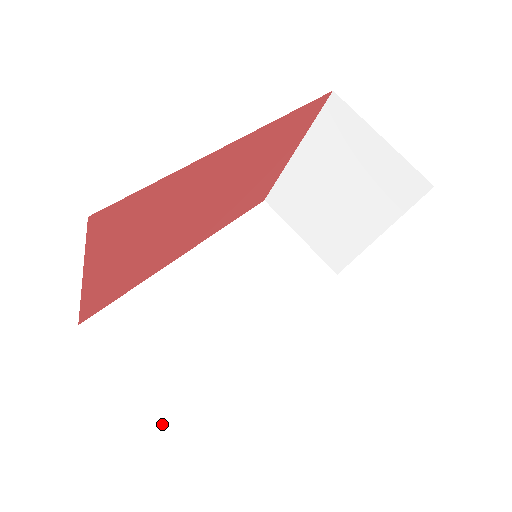
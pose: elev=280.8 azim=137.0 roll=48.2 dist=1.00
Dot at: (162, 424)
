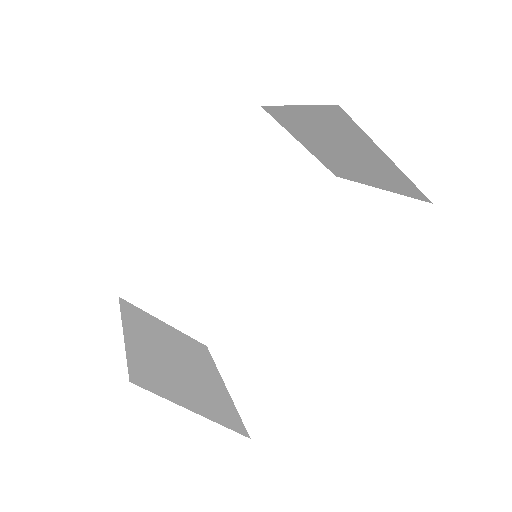
Dot at: (199, 342)
